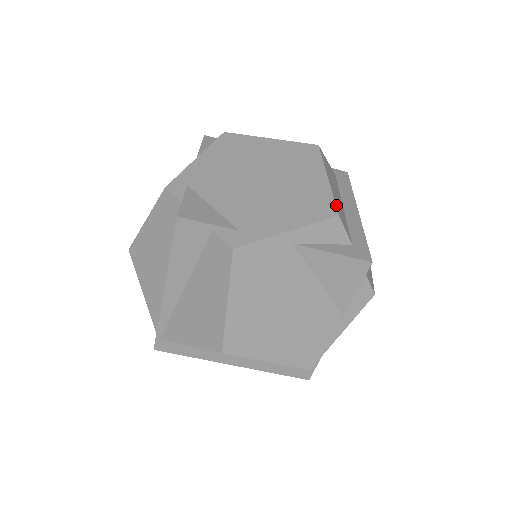
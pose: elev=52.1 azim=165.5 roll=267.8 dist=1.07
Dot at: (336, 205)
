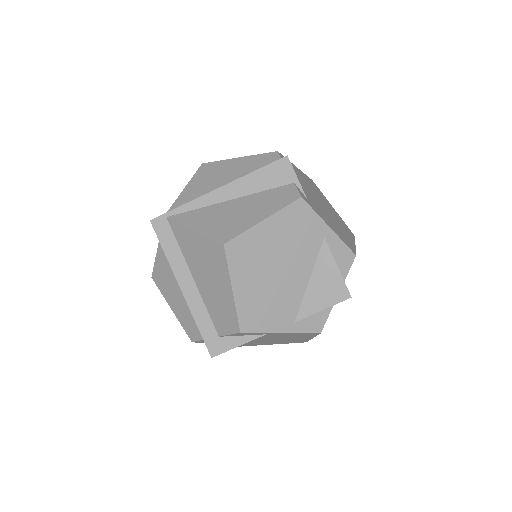
Dot at: occluded
